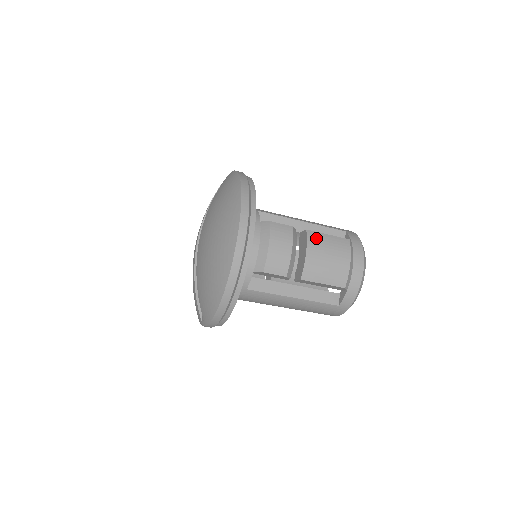
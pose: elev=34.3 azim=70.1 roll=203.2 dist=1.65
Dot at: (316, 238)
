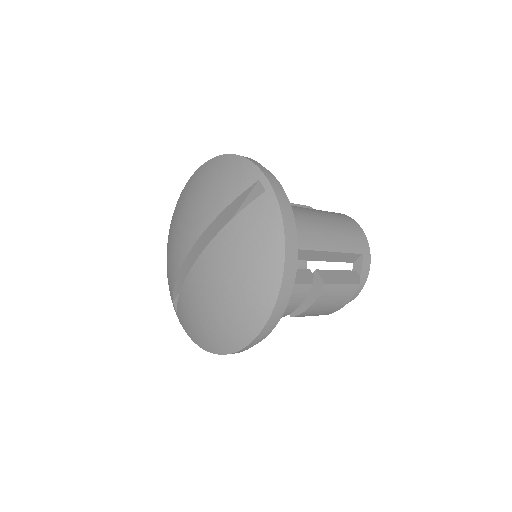
Dot at: (329, 292)
